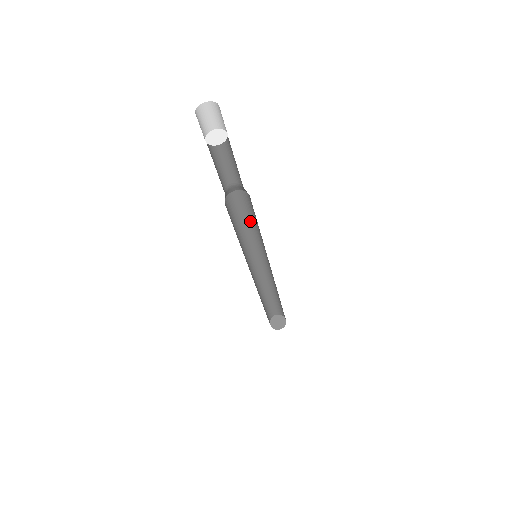
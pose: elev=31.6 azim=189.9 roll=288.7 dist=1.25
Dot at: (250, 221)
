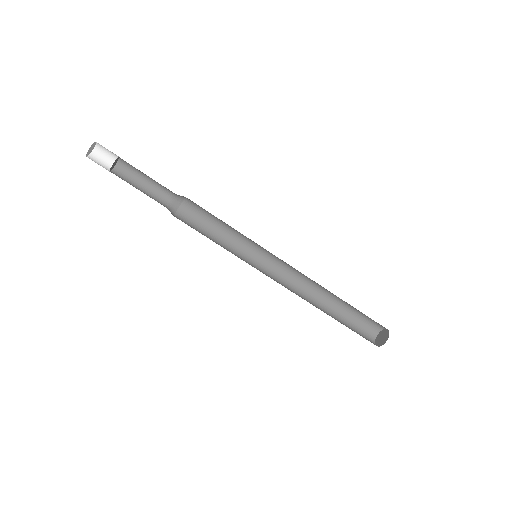
Dot at: (217, 232)
